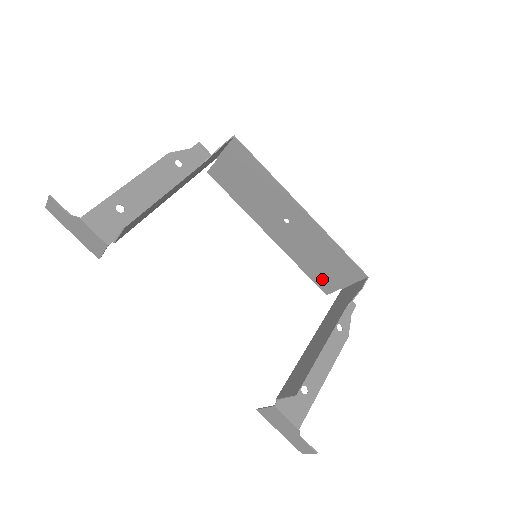
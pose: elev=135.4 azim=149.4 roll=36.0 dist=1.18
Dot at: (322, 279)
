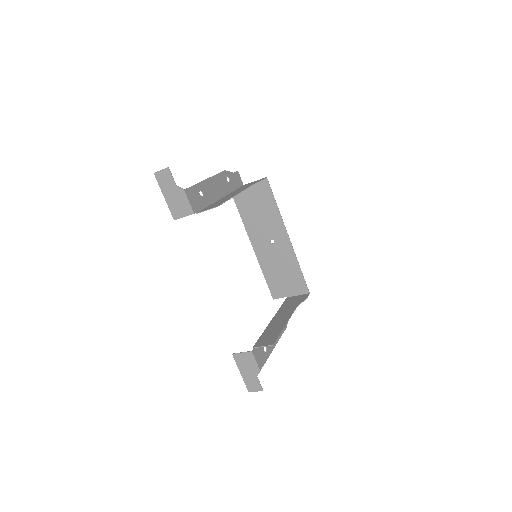
Dot at: (276, 287)
